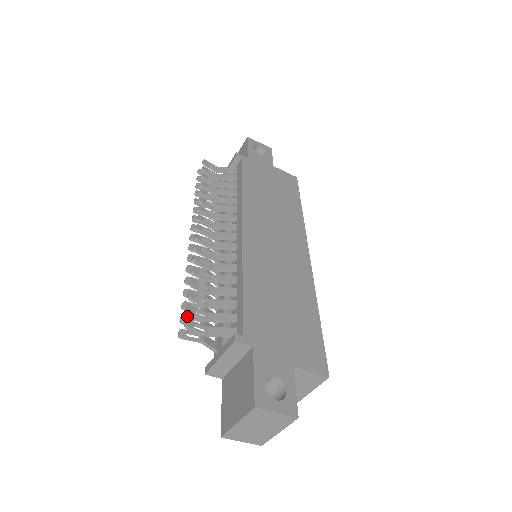
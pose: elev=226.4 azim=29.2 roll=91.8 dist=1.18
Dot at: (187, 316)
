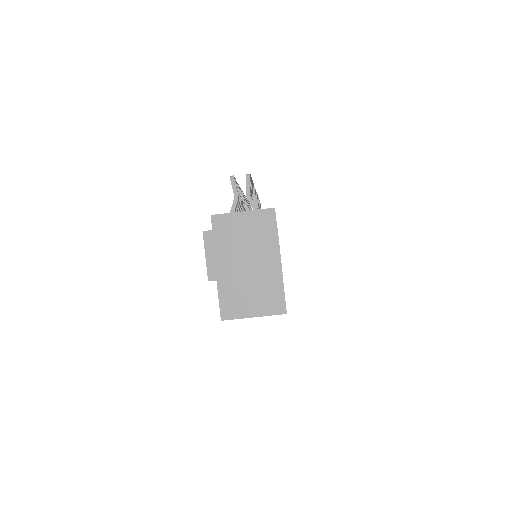
Dot at: occluded
